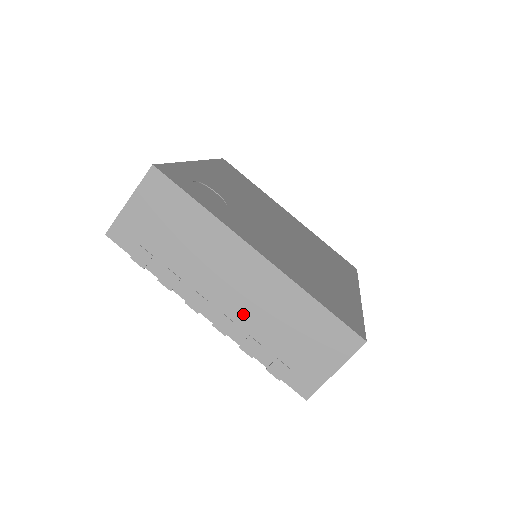
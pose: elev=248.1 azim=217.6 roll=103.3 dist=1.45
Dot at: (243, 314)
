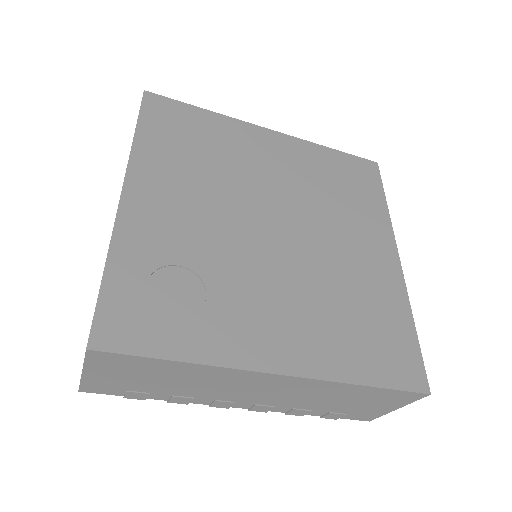
Dot at: (280, 402)
